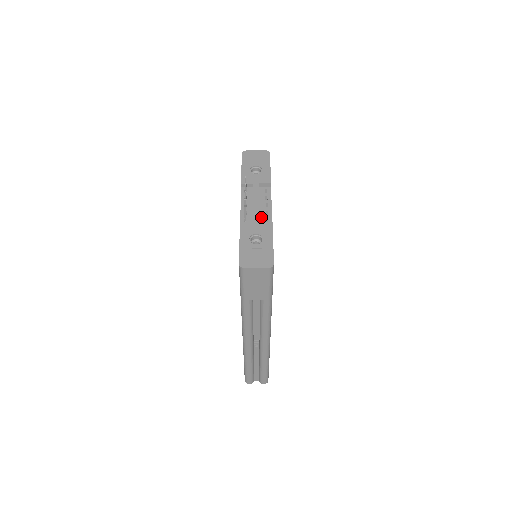
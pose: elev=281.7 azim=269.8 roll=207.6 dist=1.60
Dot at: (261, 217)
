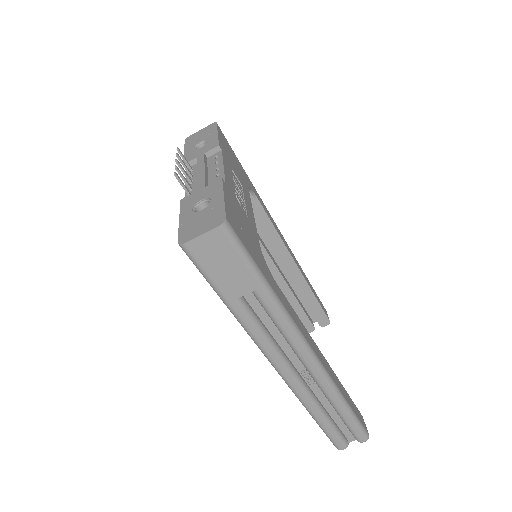
Dot at: (210, 183)
